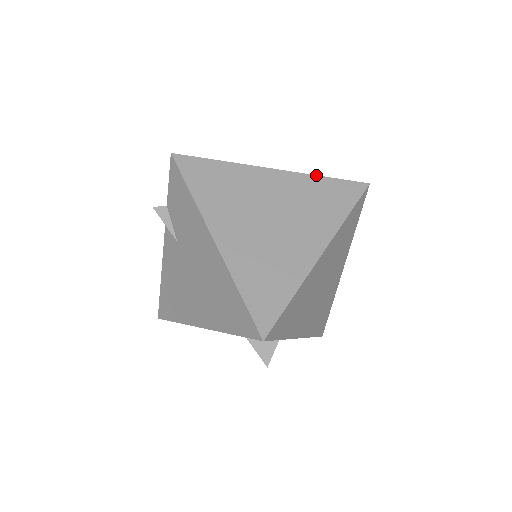
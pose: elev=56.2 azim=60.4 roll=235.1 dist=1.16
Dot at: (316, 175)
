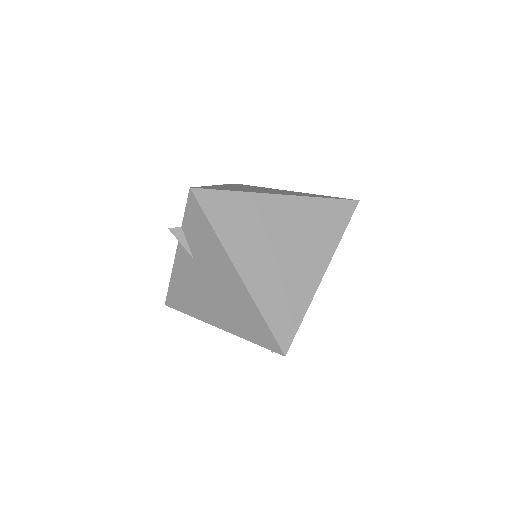
Dot at: (316, 197)
